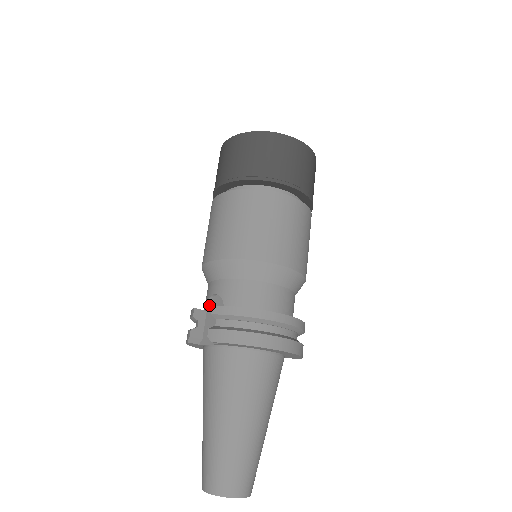
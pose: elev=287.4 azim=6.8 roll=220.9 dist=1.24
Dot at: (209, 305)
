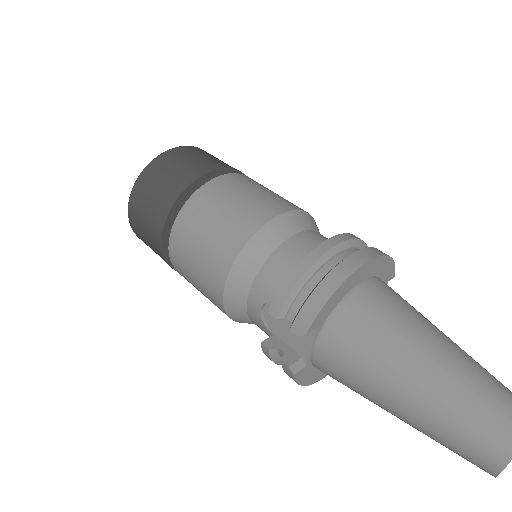
Dot at: (270, 327)
